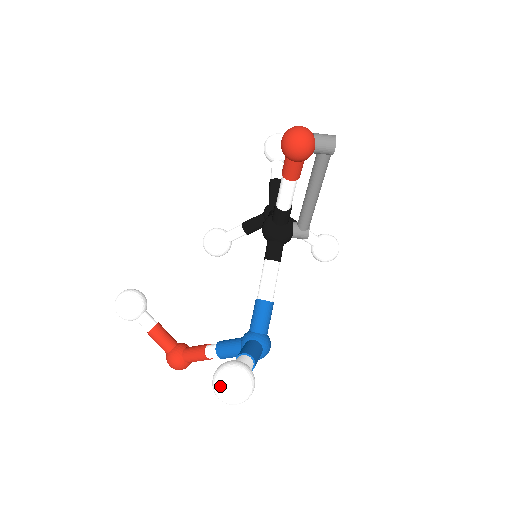
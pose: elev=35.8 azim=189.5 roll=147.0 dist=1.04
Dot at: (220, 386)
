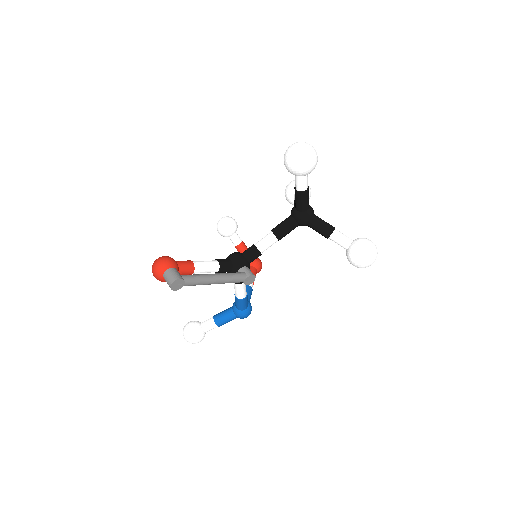
Dot at: occluded
